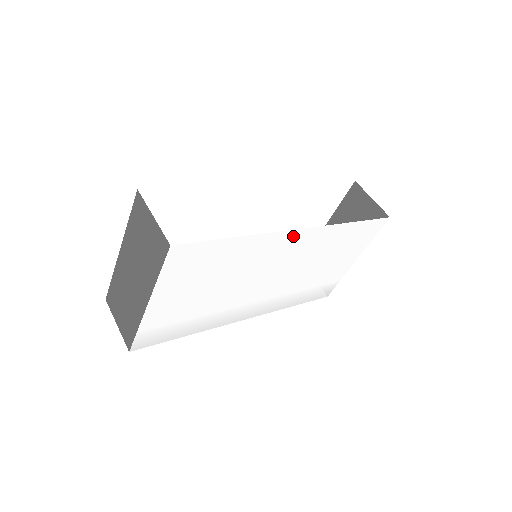
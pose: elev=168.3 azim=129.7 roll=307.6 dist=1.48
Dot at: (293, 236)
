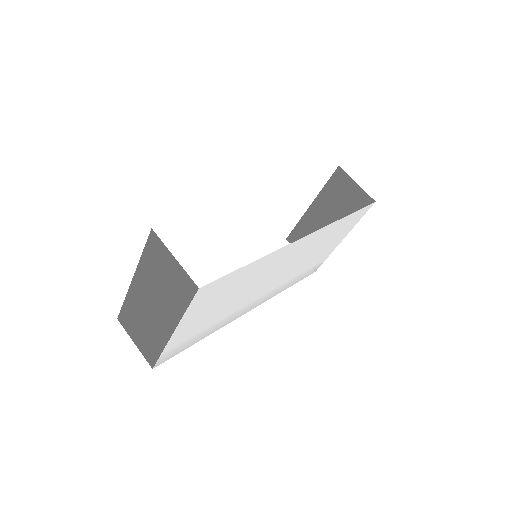
Dot at: (297, 243)
